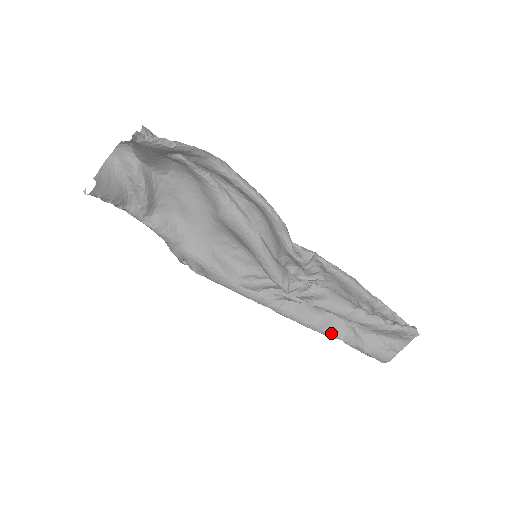
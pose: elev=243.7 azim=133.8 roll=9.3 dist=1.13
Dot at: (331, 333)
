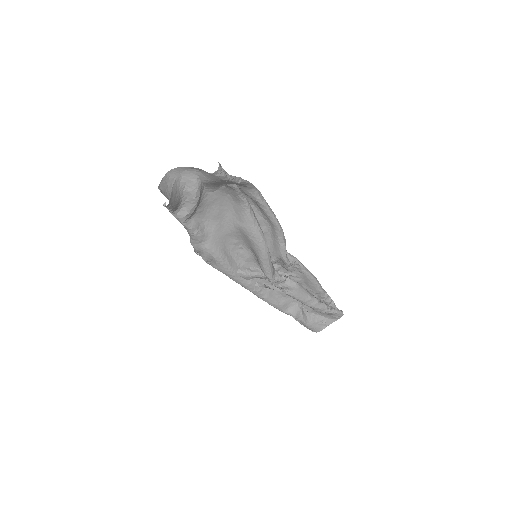
Dot at: (288, 311)
